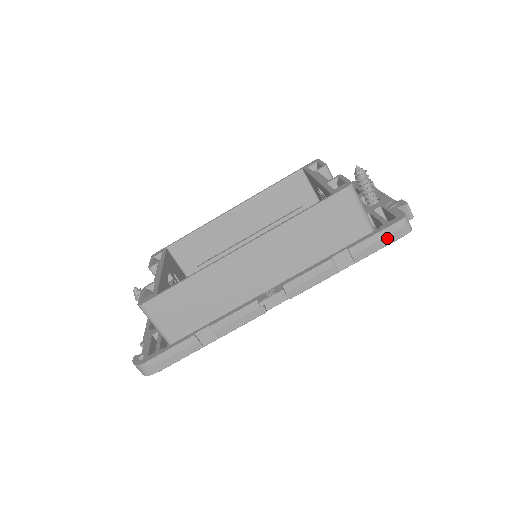
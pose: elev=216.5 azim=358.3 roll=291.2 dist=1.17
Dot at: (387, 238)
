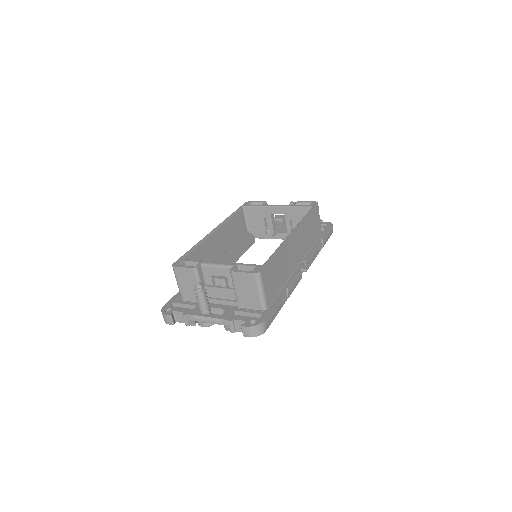
Dot at: (329, 234)
